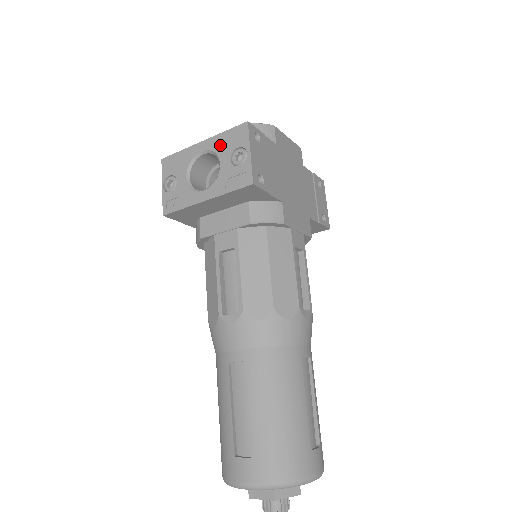
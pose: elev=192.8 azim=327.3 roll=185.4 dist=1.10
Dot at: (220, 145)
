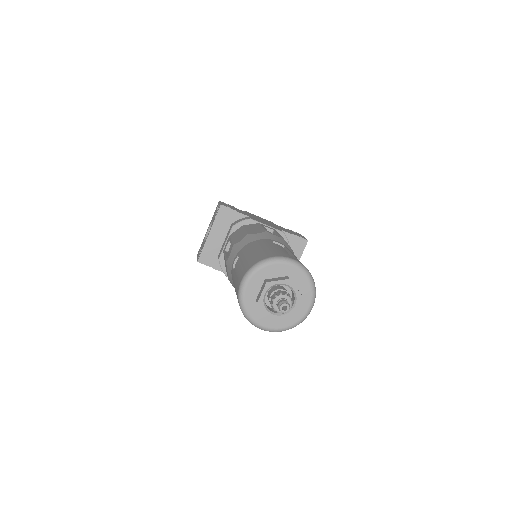
Dot at: occluded
